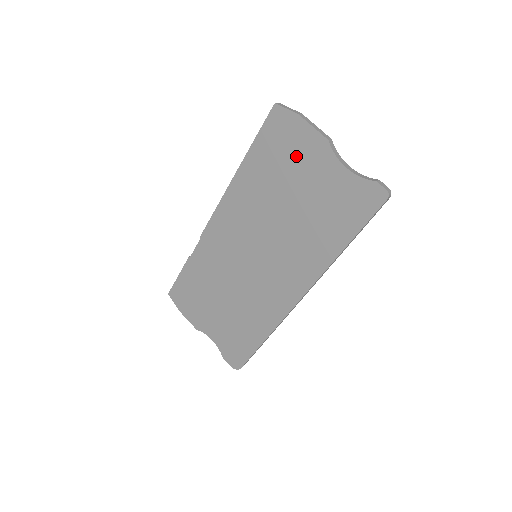
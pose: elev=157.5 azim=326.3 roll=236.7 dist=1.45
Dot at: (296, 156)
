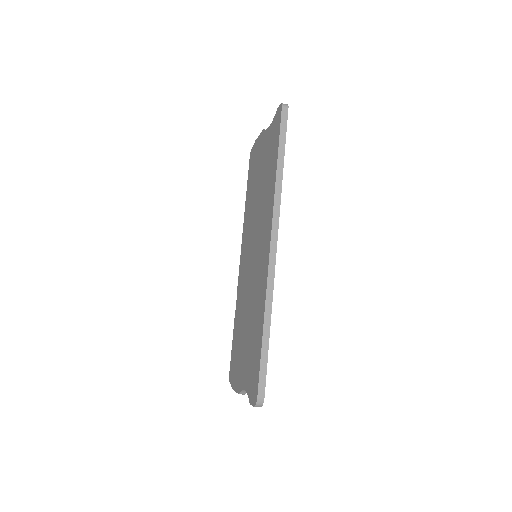
Dot at: (257, 159)
